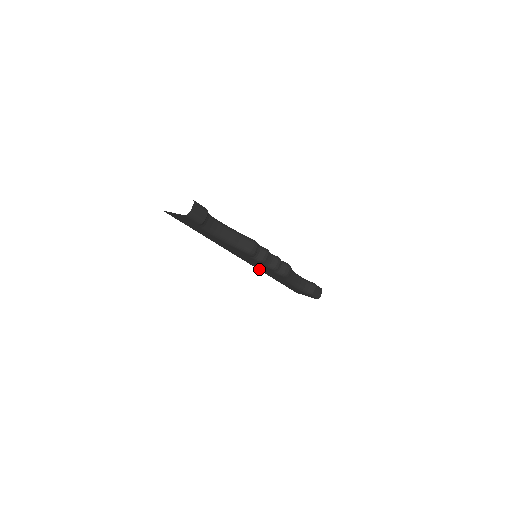
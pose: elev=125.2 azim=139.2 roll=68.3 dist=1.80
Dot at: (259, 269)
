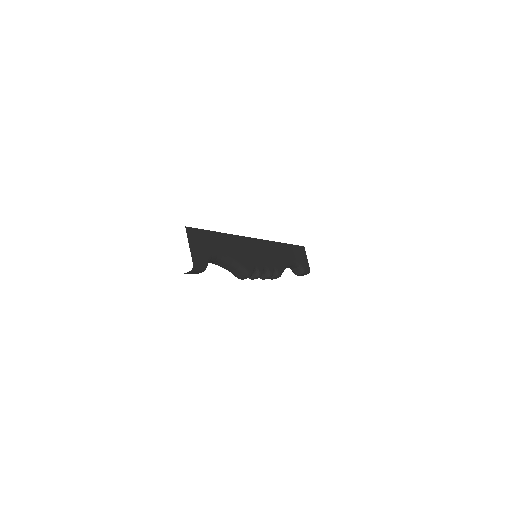
Dot at: occluded
